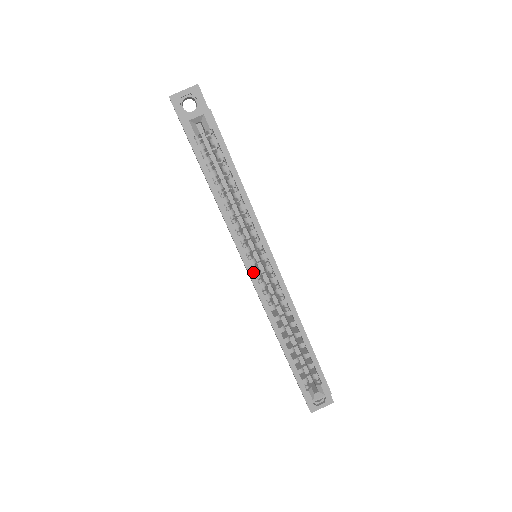
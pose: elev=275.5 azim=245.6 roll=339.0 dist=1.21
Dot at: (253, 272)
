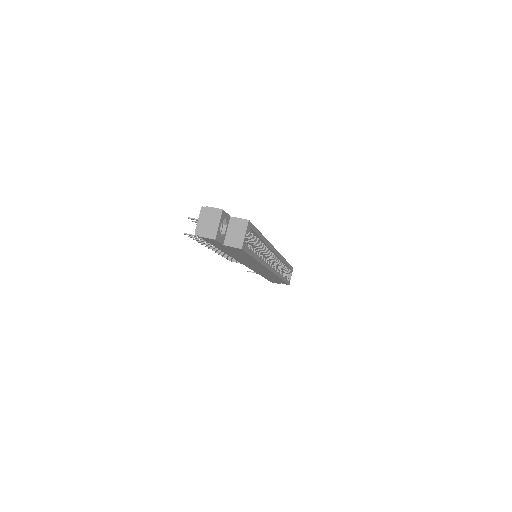
Dot at: (272, 268)
